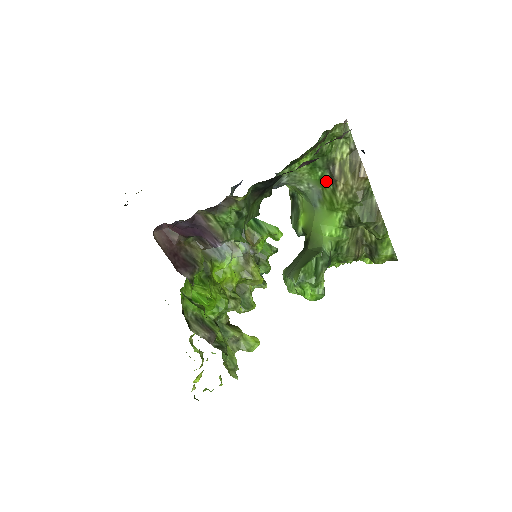
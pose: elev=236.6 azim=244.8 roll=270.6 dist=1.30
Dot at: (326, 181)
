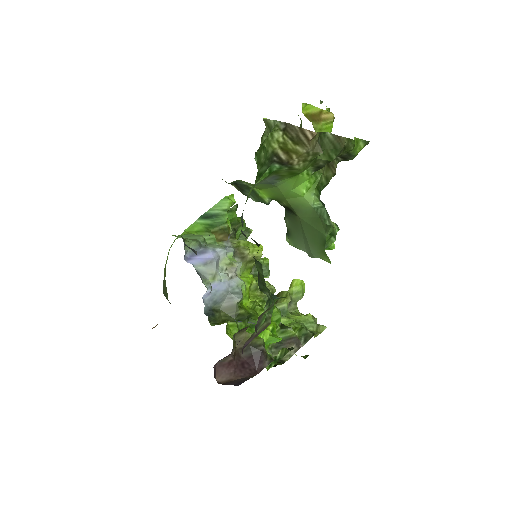
Dot at: (277, 169)
